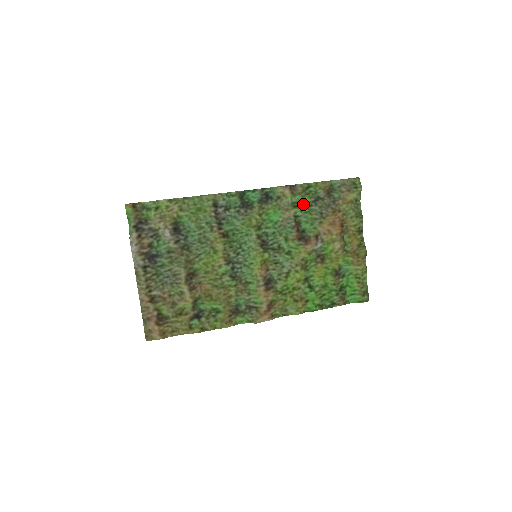
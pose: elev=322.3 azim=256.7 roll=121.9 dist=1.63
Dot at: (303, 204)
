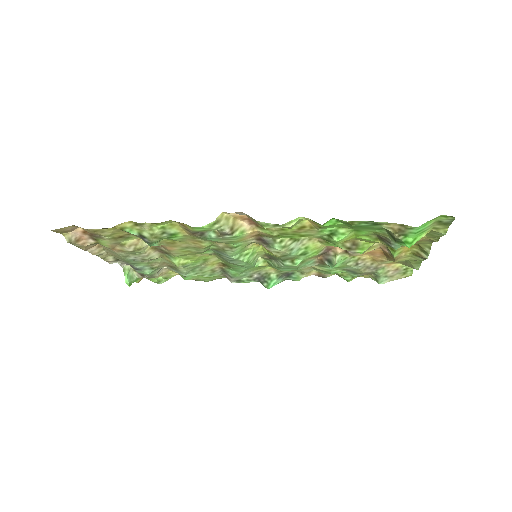
Dot at: (334, 273)
